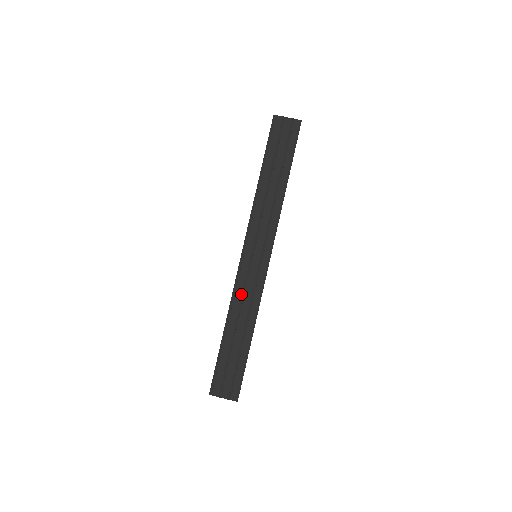
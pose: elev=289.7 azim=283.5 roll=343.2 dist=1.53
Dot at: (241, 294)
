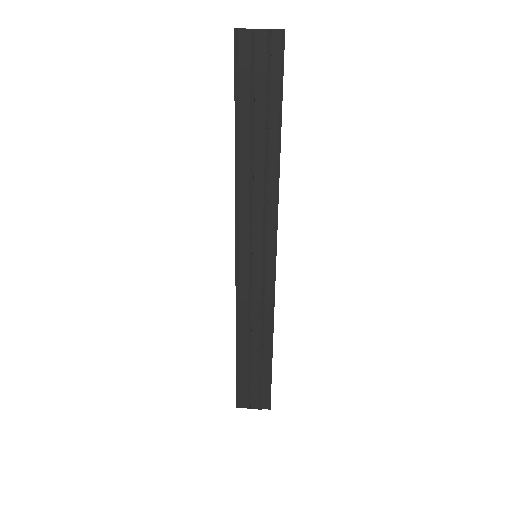
Dot at: (247, 304)
